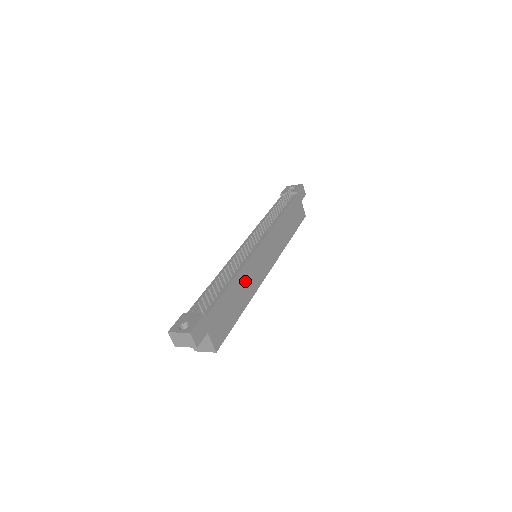
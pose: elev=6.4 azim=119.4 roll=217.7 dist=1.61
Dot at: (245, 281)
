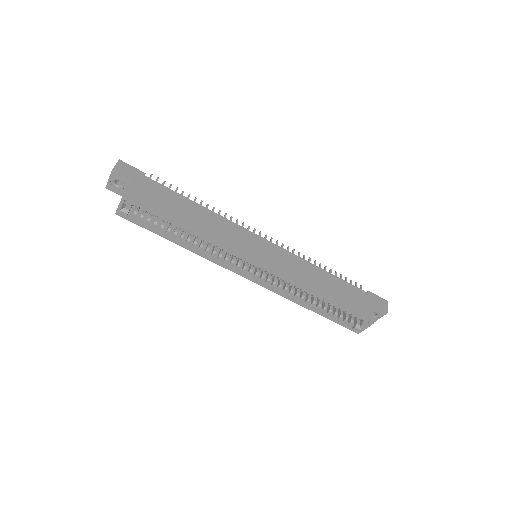
Dot at: (213, 223)
